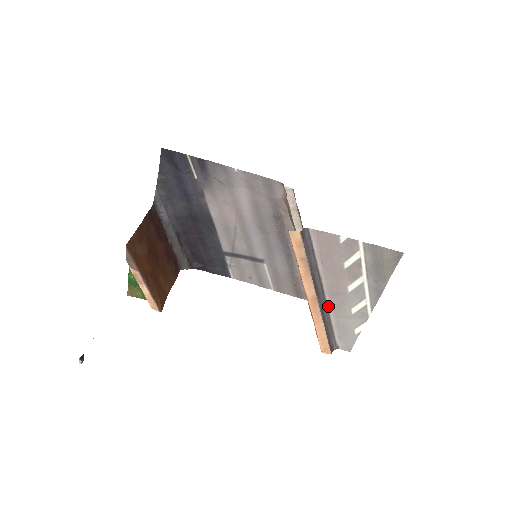
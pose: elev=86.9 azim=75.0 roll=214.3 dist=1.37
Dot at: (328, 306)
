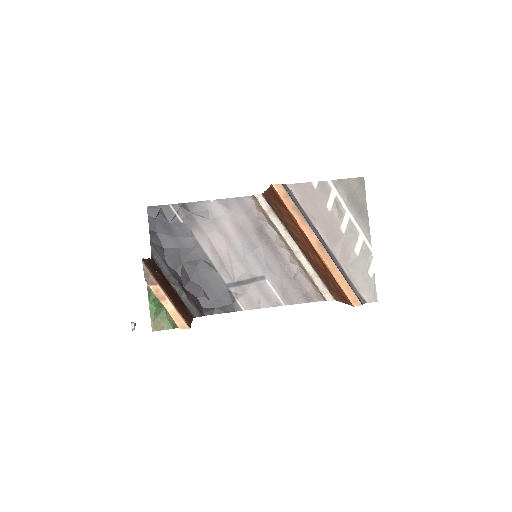
Dot at: (335, 256)
